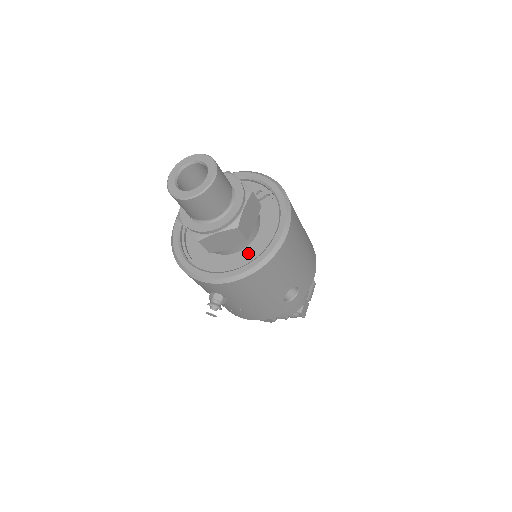
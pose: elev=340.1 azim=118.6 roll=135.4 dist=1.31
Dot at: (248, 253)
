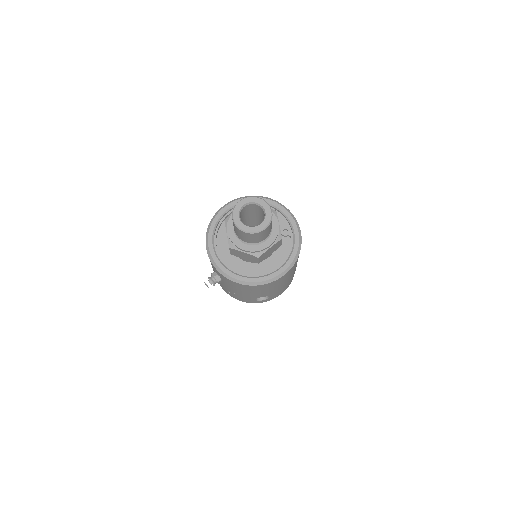
Dot at: (254, 268)
